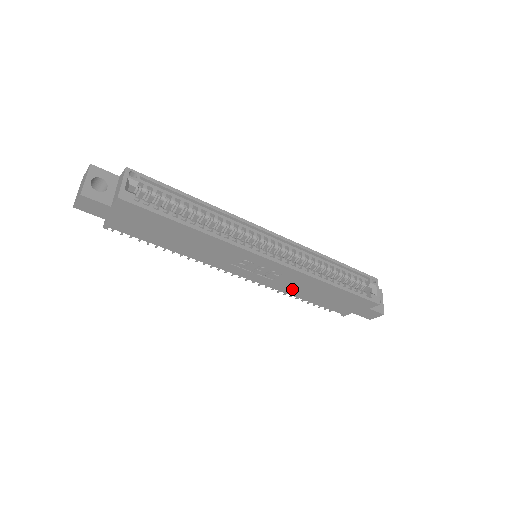
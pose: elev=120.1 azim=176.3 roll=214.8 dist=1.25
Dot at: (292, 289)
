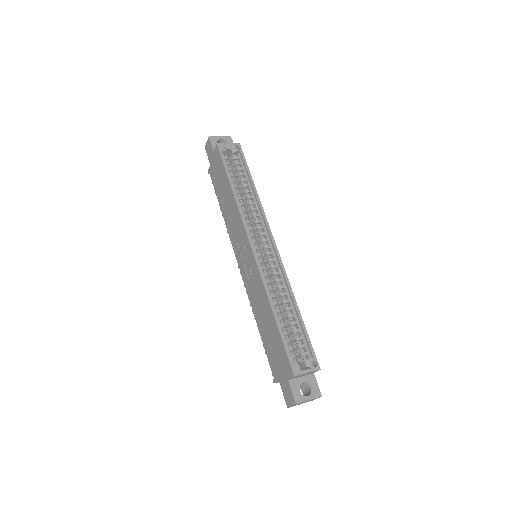
Dot at: (255, 303)
